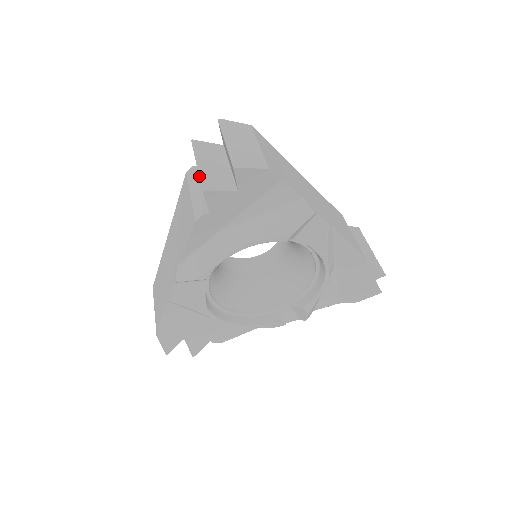
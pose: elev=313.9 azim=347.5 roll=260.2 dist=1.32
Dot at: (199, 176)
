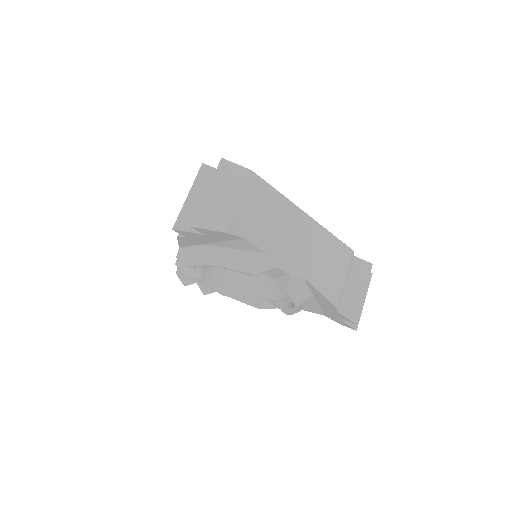
Dot at: occluded
